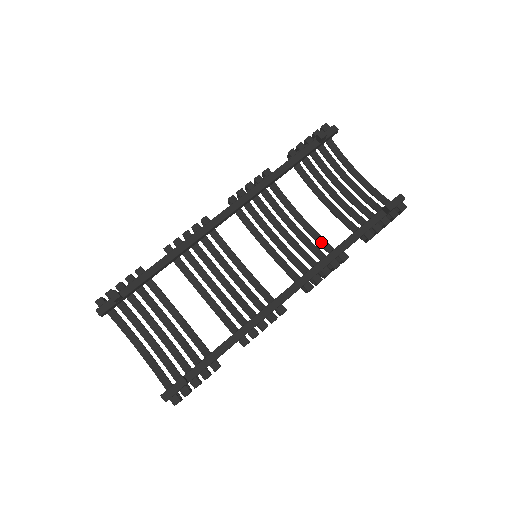
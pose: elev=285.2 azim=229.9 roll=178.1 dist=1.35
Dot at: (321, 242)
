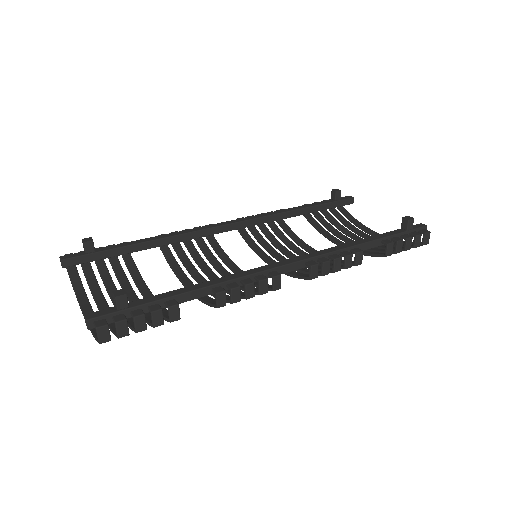
Dot at: occluded
